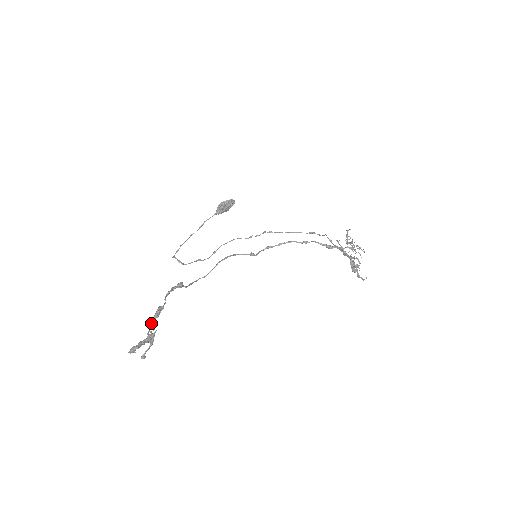
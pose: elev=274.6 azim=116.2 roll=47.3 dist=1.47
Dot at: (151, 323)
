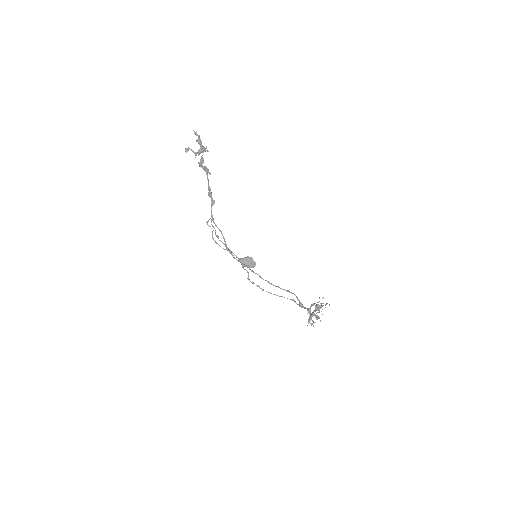
Dot at: occluded
